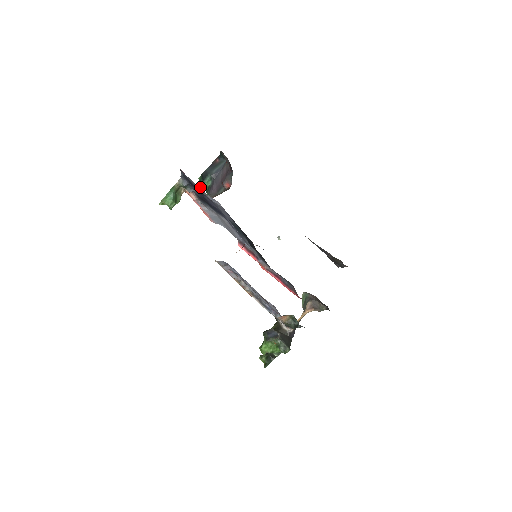
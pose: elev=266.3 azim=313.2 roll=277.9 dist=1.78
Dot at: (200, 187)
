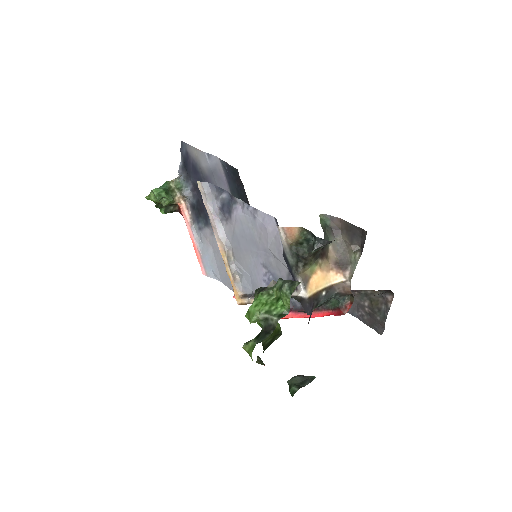
Dot at: occluded
